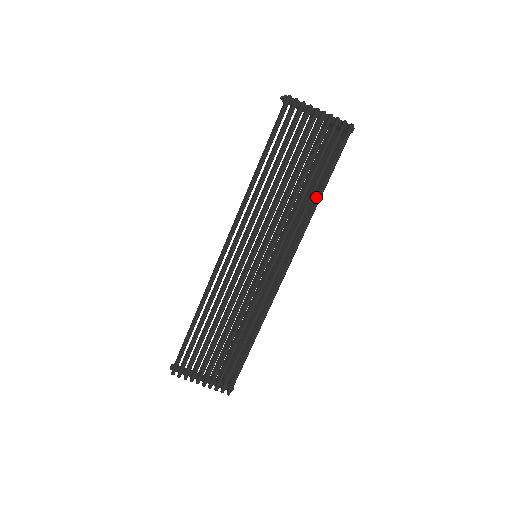
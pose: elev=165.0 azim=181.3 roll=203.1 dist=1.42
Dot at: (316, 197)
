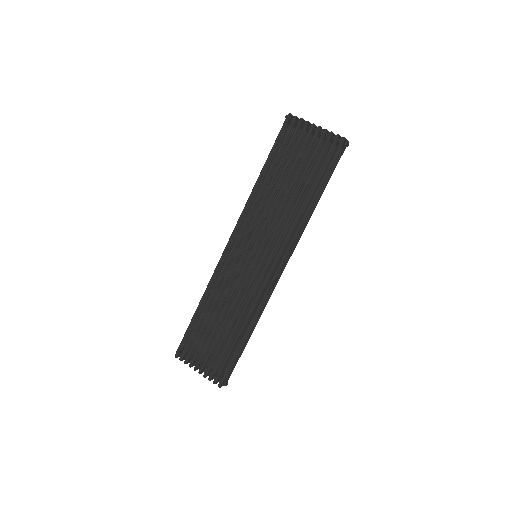
Dot at: occluded
